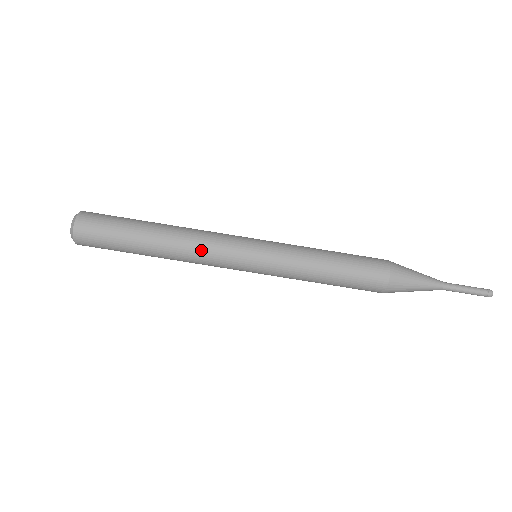
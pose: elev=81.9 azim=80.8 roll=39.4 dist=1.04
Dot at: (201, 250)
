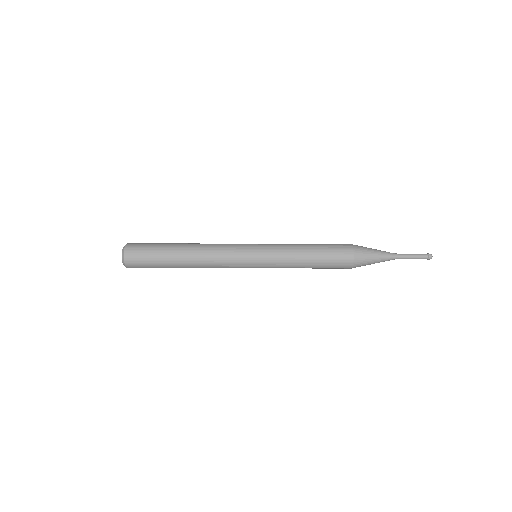
Dot at: (217, 266)
